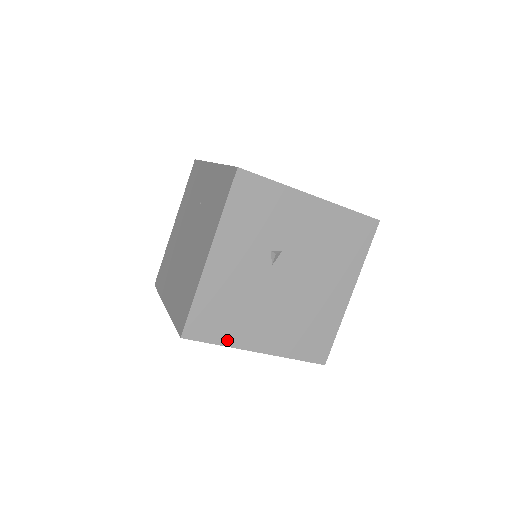
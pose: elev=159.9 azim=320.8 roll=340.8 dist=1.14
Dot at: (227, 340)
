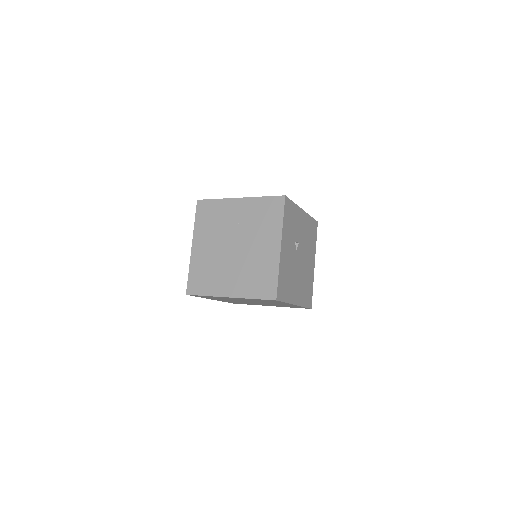
Dot at: (288, 299)
